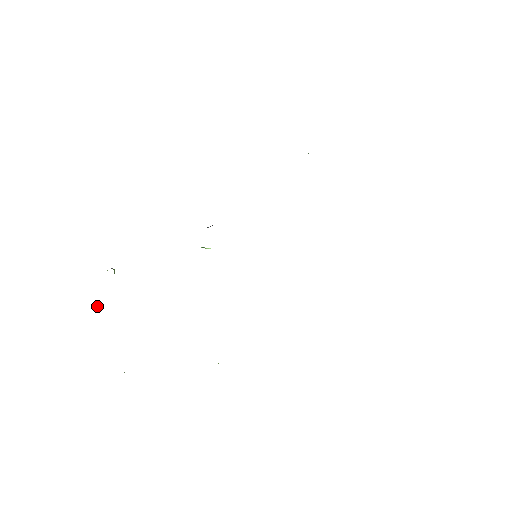
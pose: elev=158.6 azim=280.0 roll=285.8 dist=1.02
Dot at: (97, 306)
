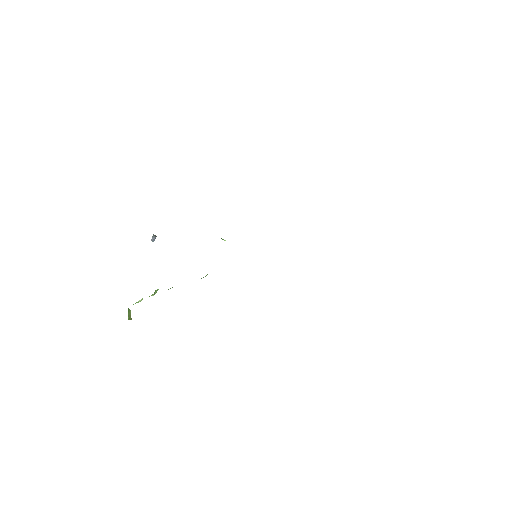
Dot at: occluded
